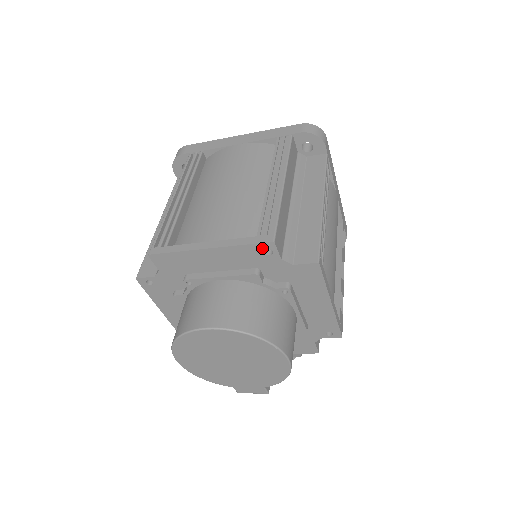
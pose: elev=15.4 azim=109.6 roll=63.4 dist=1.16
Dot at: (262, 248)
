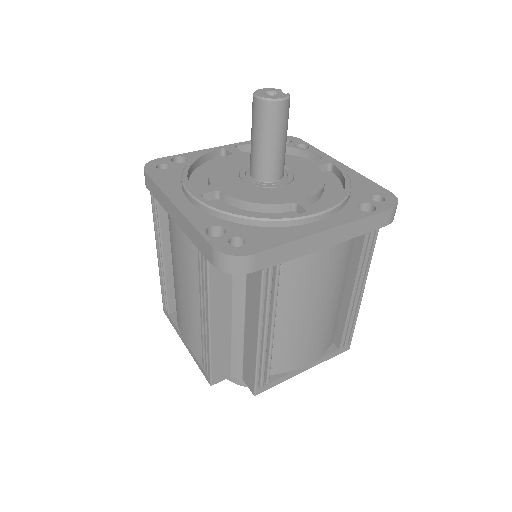
Dot at: occluded
